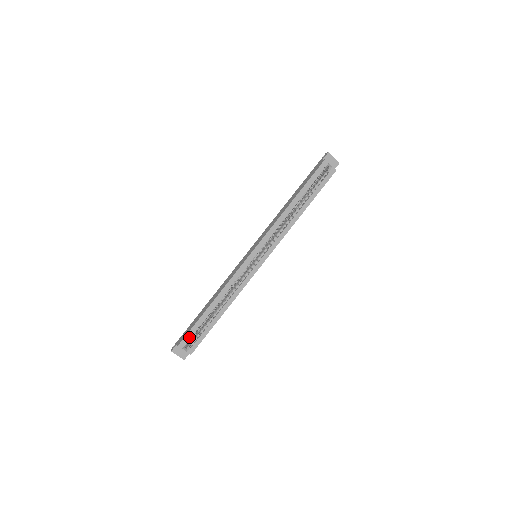
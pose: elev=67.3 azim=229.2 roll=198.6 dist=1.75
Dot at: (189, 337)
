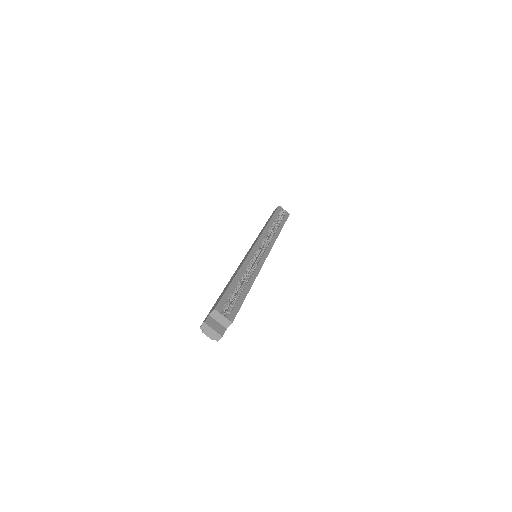
Dot at: (224, 302)
